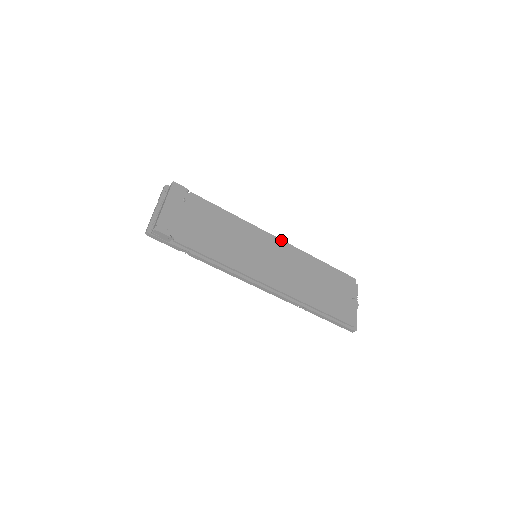
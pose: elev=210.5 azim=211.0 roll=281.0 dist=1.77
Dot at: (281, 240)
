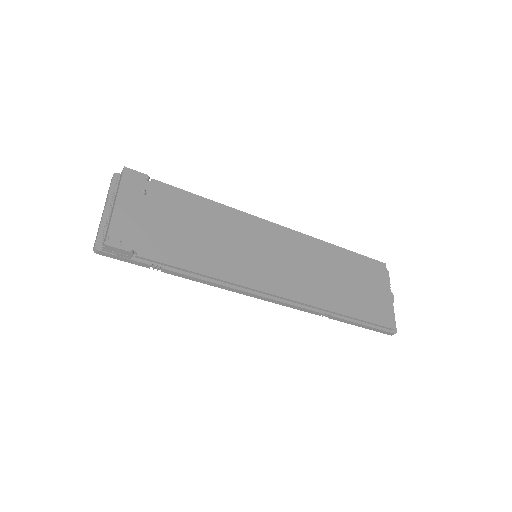
Dot at: (286, 228)
